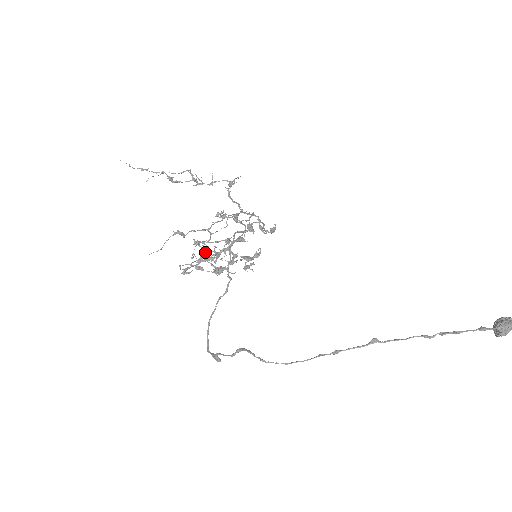
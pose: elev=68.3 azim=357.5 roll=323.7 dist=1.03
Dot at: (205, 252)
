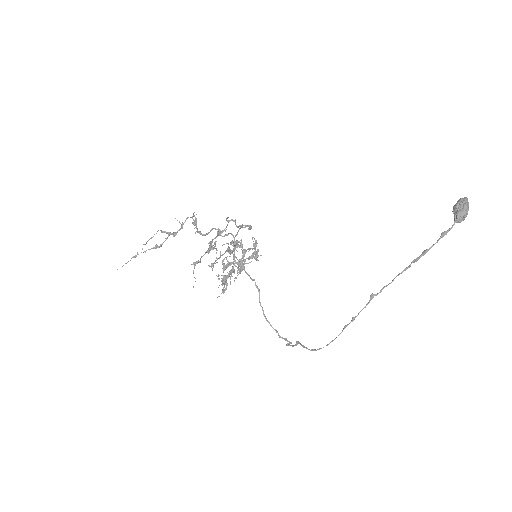
Dot at: (224, 281)
